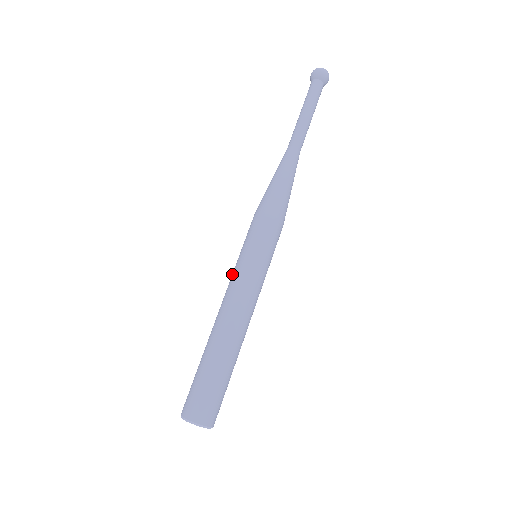
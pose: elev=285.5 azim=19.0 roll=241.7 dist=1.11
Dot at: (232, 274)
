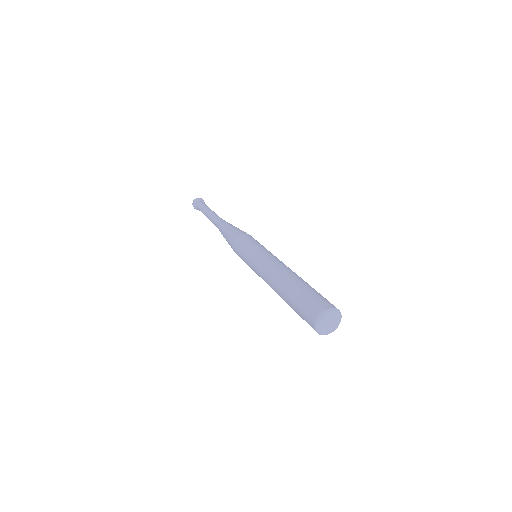
Dot at: (255, 261)
